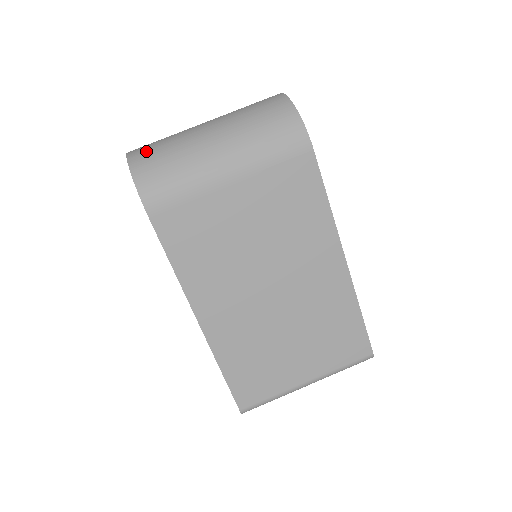
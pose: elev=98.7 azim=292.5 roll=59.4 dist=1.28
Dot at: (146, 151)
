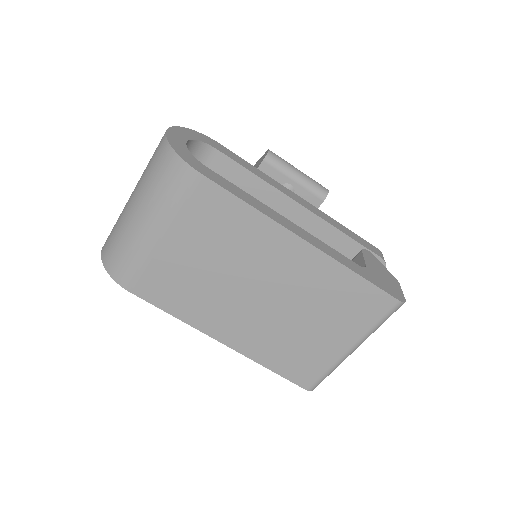
Dot at: (107, 241)
